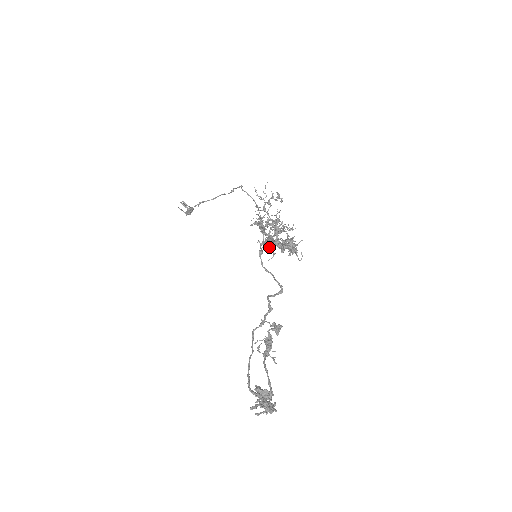
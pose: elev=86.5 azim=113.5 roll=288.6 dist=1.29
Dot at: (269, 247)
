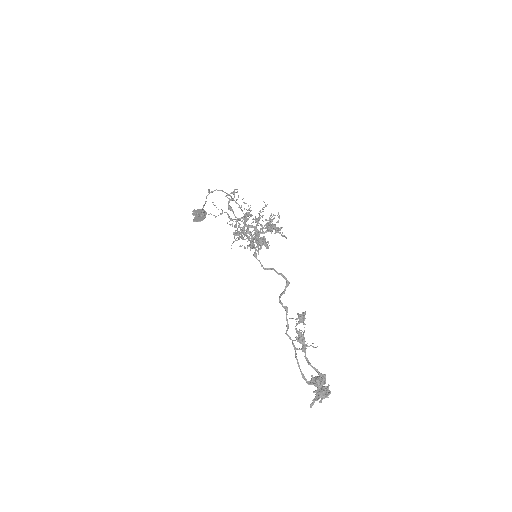
Dot at: (258, 245)
